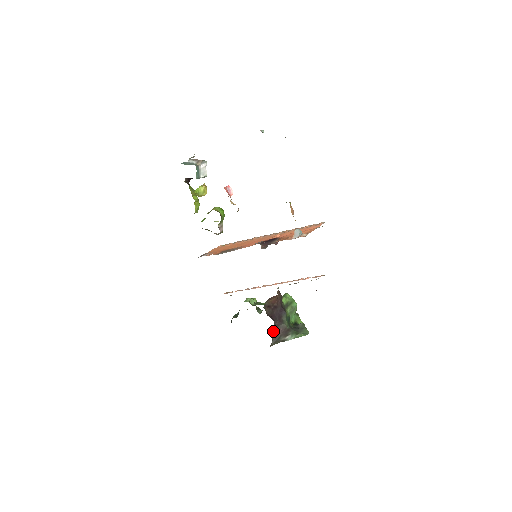
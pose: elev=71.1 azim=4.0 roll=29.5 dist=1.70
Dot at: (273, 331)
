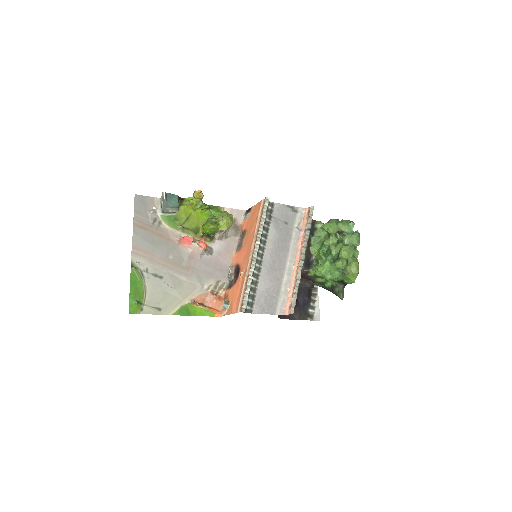
Dot at: occluded
